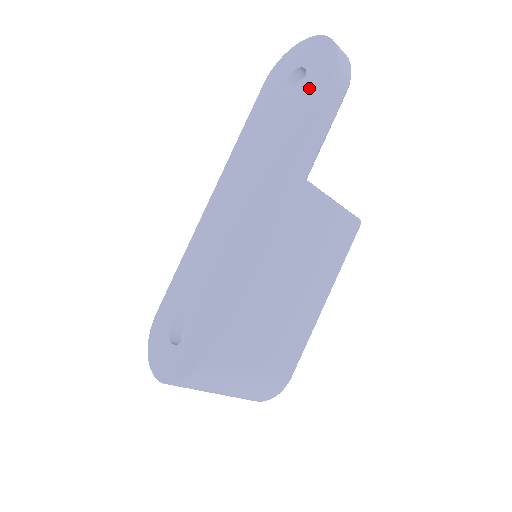
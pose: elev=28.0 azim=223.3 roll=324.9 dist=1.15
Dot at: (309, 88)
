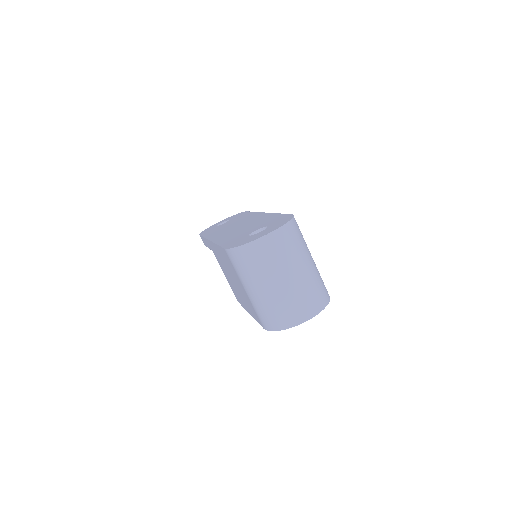
Dot at: occluded
